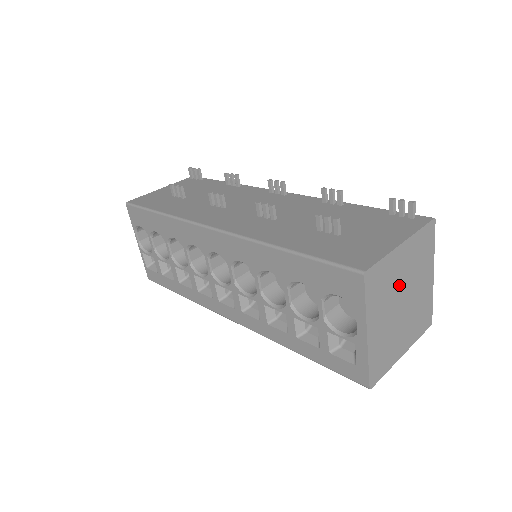
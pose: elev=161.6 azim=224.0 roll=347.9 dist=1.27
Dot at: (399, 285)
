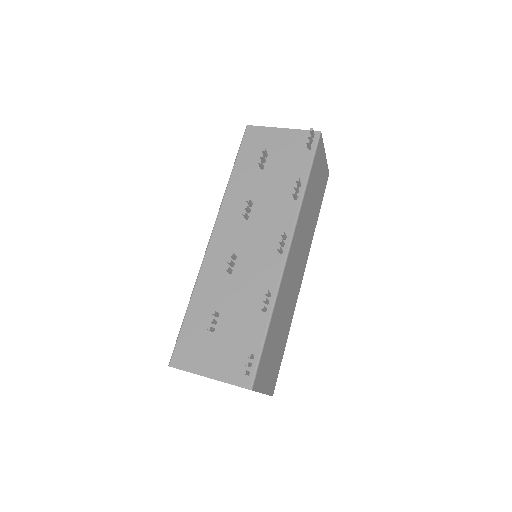
Dot at: occluded
